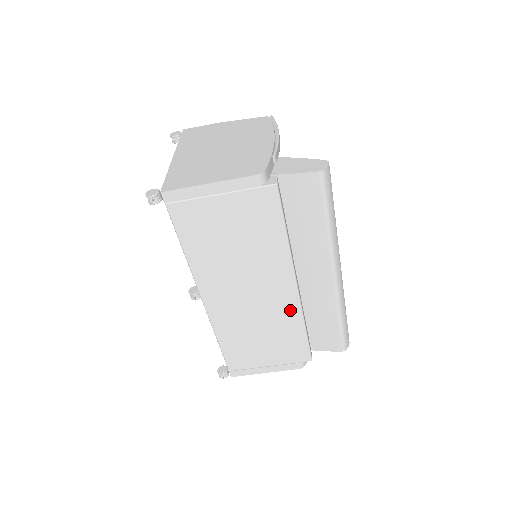
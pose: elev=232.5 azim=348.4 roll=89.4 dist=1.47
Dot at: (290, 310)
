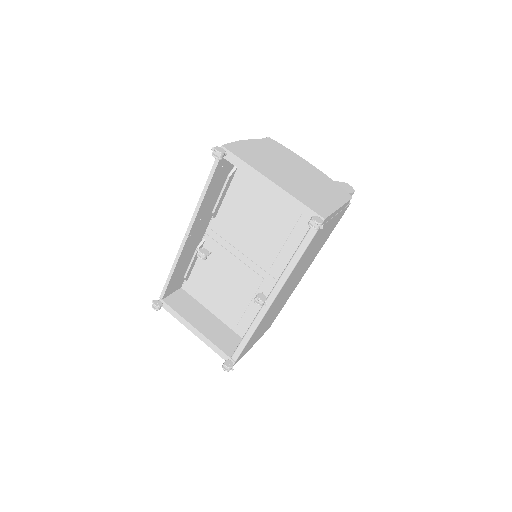
Dot at: (292, 291)
